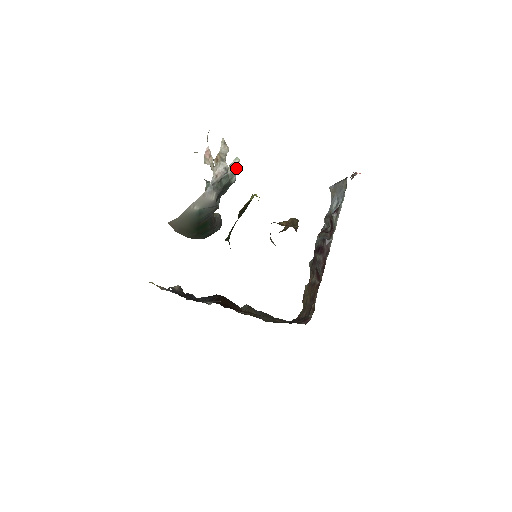
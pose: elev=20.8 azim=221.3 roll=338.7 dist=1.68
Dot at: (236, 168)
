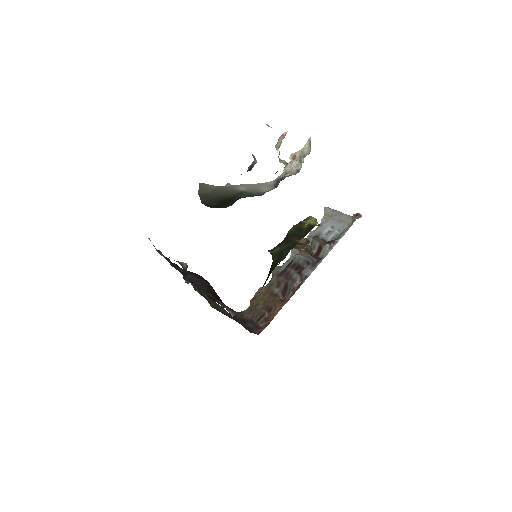
Dot at: occluded
